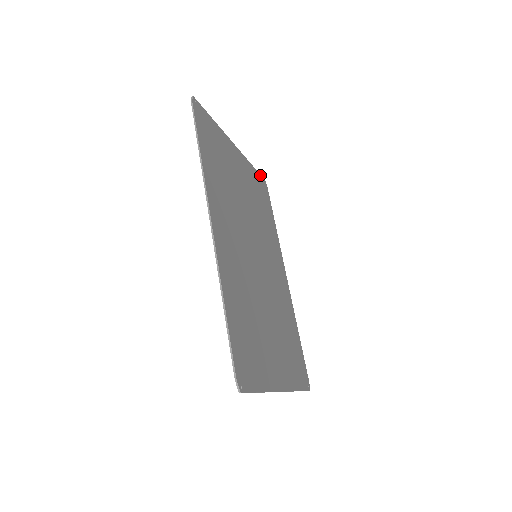
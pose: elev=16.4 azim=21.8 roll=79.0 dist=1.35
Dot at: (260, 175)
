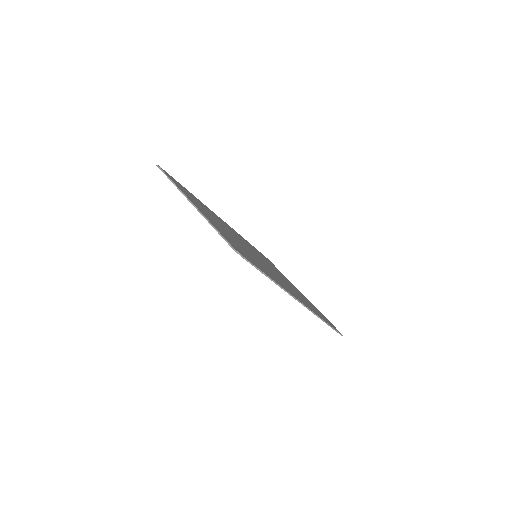
Dot at: (163, 171)
